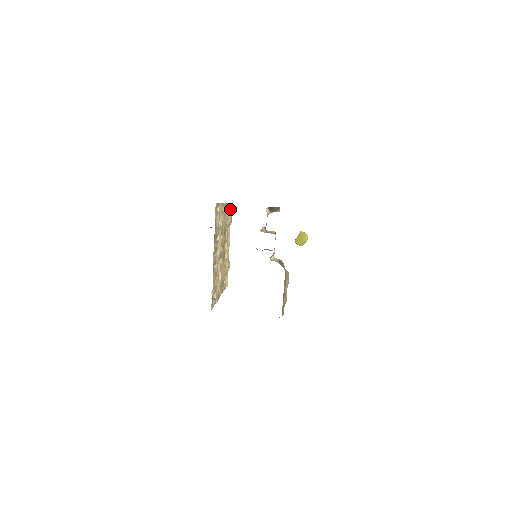
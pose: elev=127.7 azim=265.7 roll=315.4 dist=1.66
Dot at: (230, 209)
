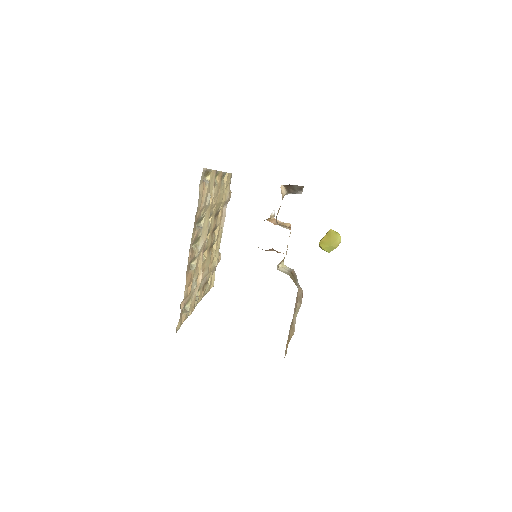
Dot at: (230, 181)
